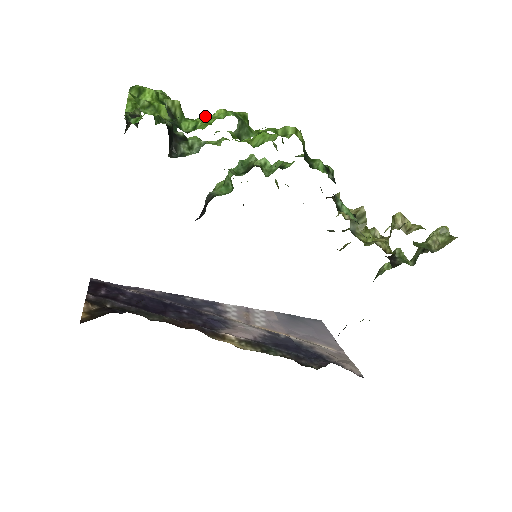
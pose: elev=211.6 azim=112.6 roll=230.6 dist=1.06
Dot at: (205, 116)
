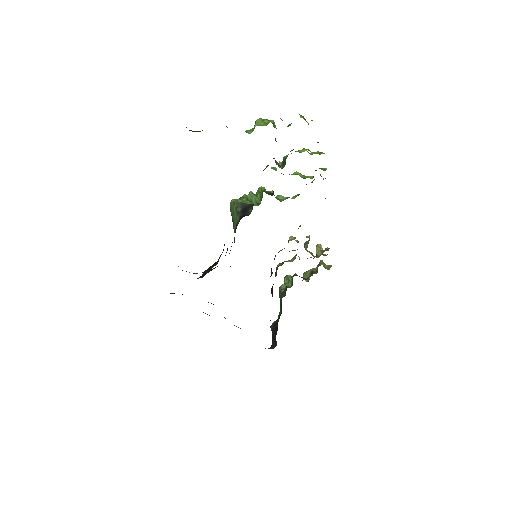
Dot at: (307, 149)
